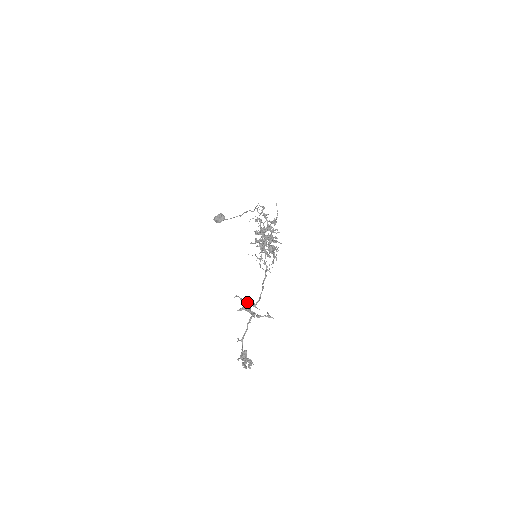
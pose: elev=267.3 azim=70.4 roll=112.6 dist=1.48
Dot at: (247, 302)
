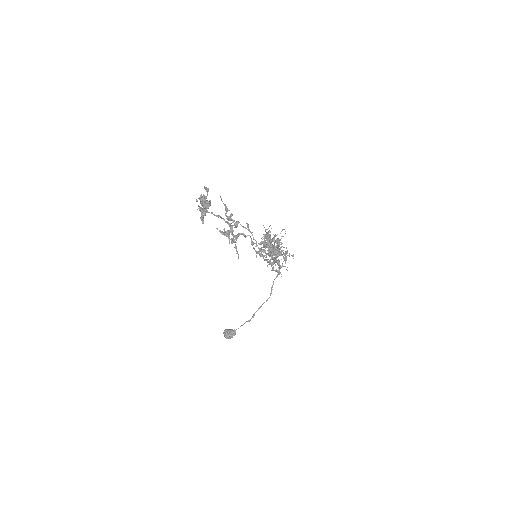
Dot at: occluded
